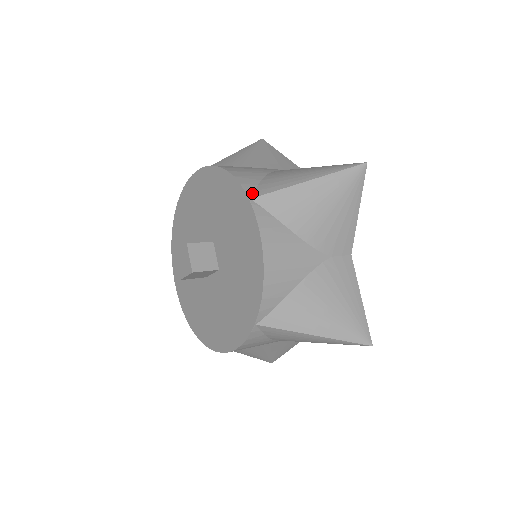
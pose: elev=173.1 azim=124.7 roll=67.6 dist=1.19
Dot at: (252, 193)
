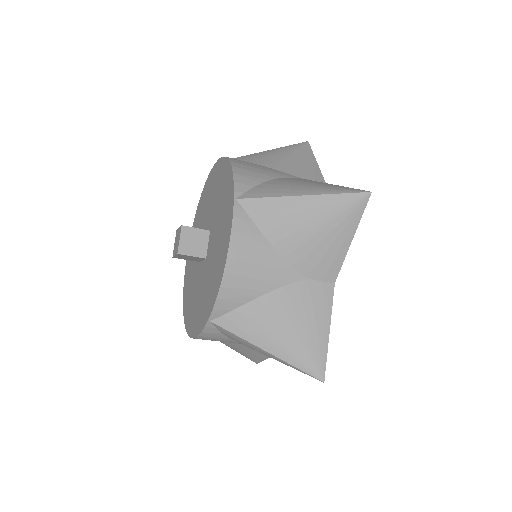
Dot at: (241, 194)
